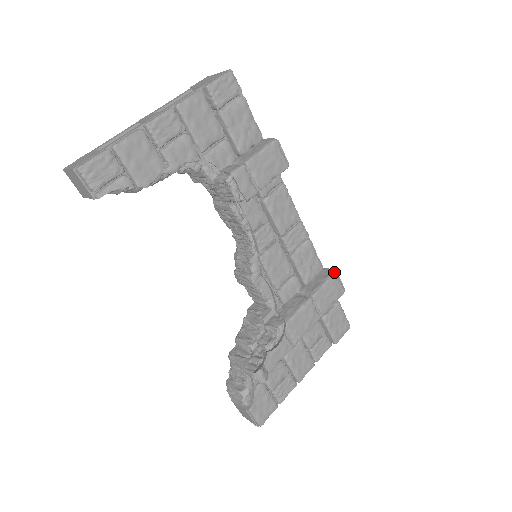
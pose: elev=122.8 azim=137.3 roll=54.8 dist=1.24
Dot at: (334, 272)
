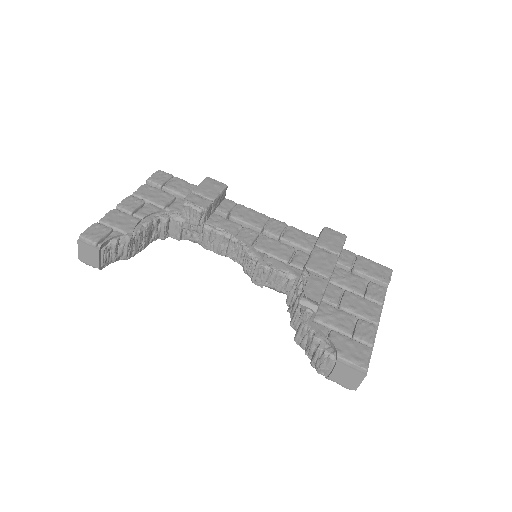
Dot at: (323, 228)
